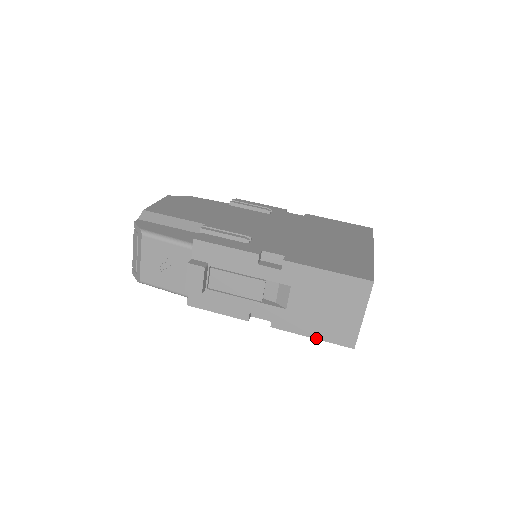
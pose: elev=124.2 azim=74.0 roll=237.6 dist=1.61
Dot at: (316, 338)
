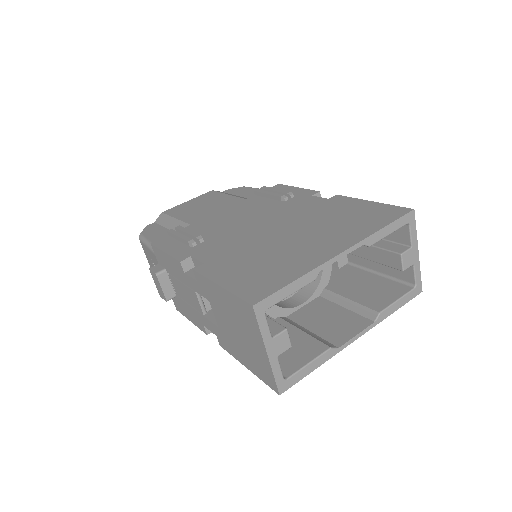
Dot at: (249, 369)
